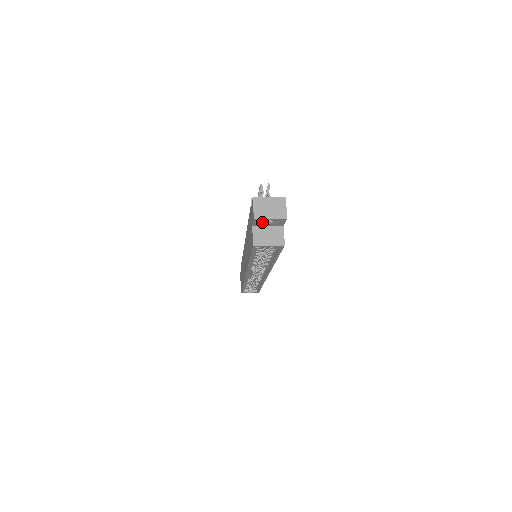
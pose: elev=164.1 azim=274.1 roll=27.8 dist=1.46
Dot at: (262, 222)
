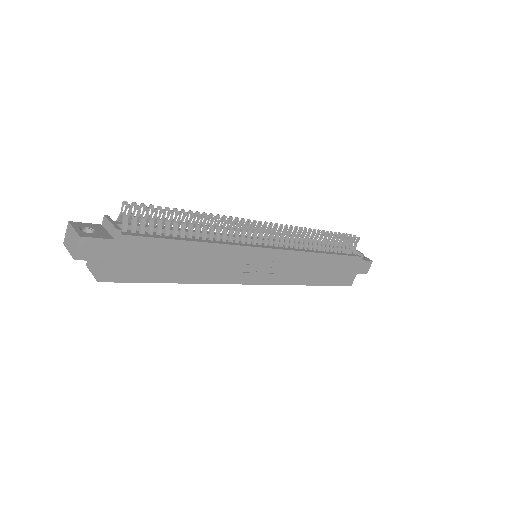
Dot at: occluded
